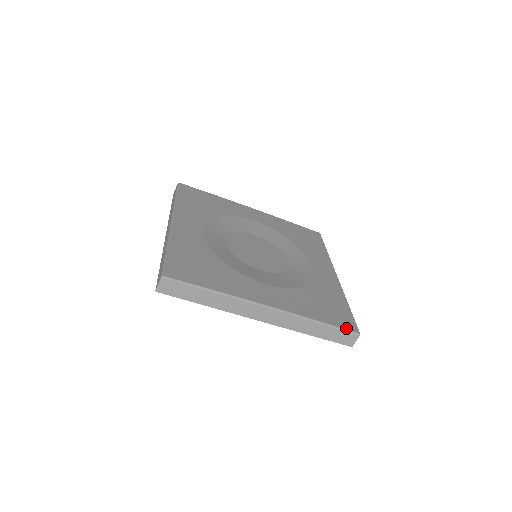
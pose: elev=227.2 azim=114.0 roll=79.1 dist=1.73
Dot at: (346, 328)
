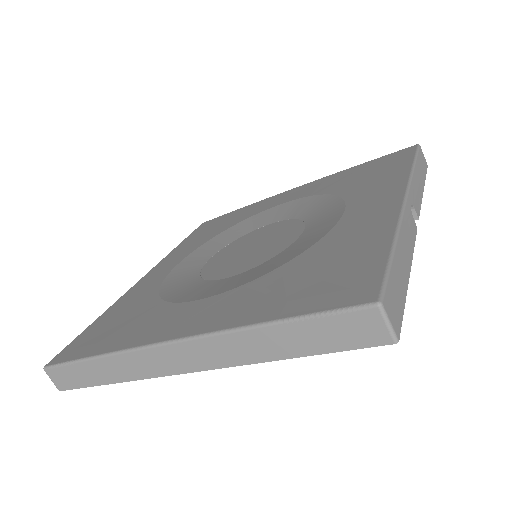
Dot at: (337, 306)
